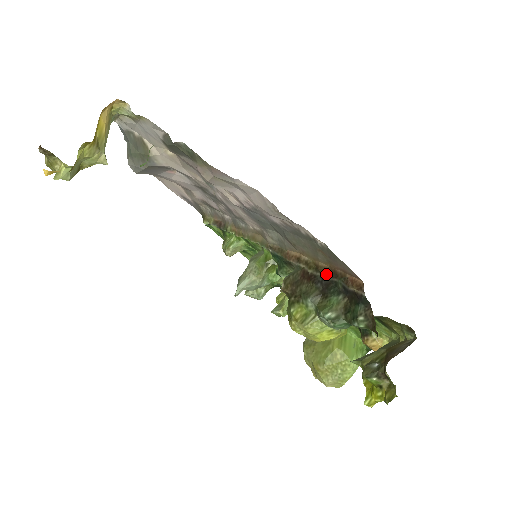
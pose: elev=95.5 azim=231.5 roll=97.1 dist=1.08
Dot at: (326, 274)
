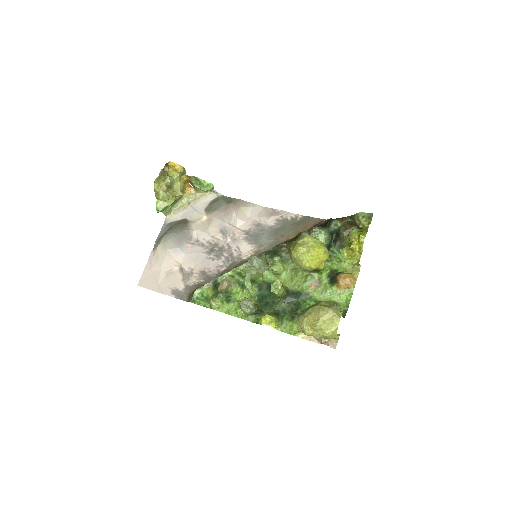
Dot at: (306, 231)
